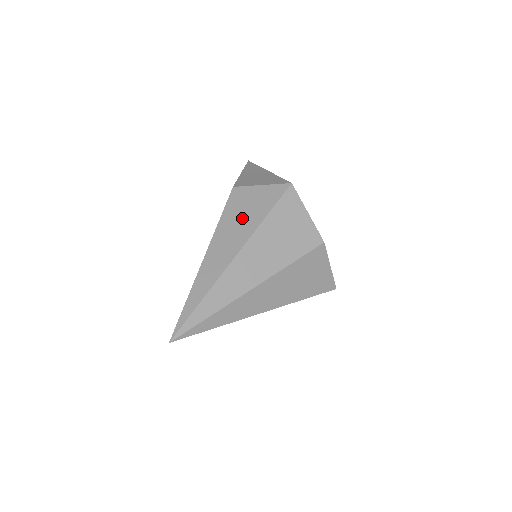
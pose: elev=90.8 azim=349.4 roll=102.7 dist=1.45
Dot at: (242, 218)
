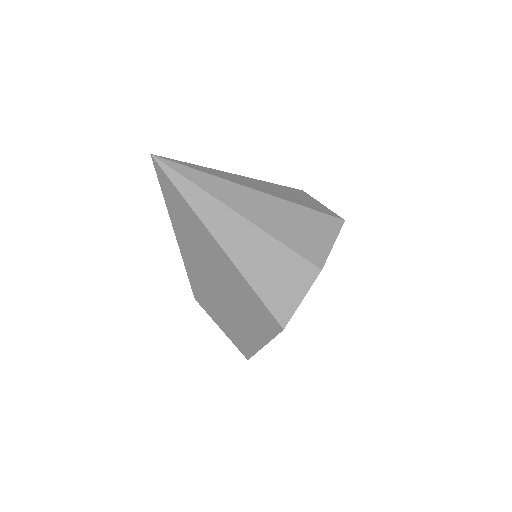
Dot at: (288, 194)
